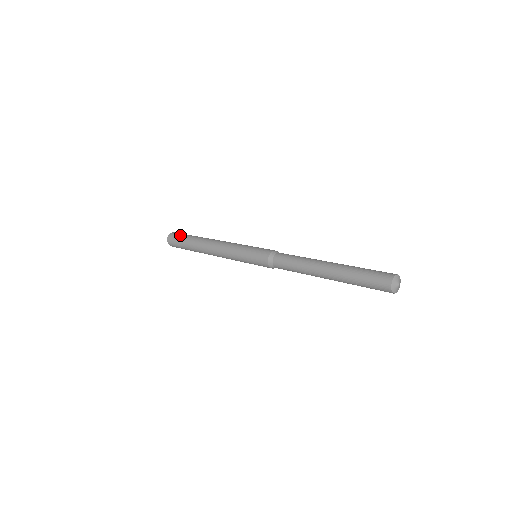
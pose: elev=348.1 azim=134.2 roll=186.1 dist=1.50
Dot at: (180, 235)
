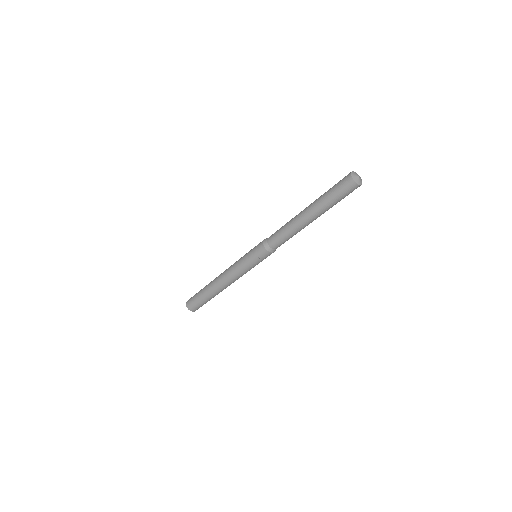
Dot at: occluded
